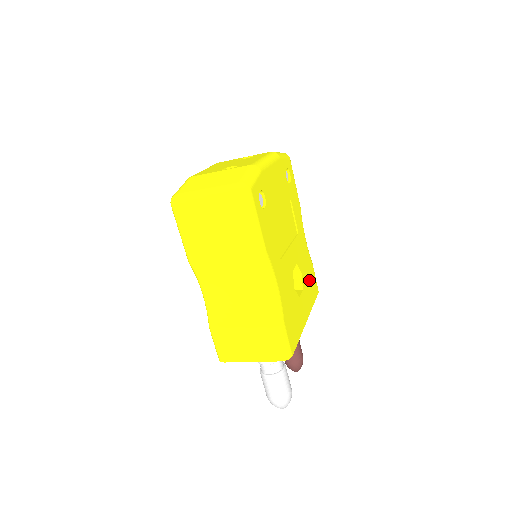
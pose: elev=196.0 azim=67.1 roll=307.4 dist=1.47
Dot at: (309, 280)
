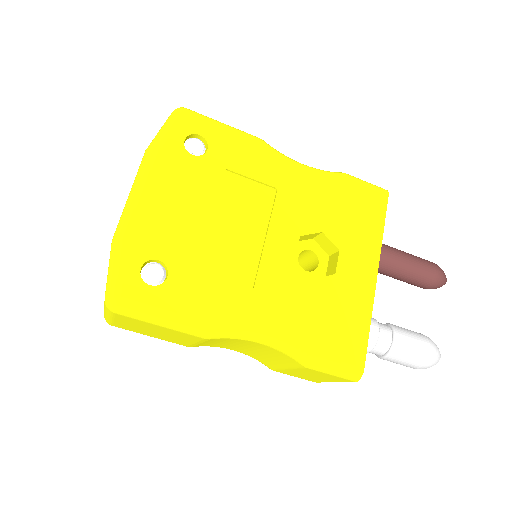
Dot at: (350, 213)
